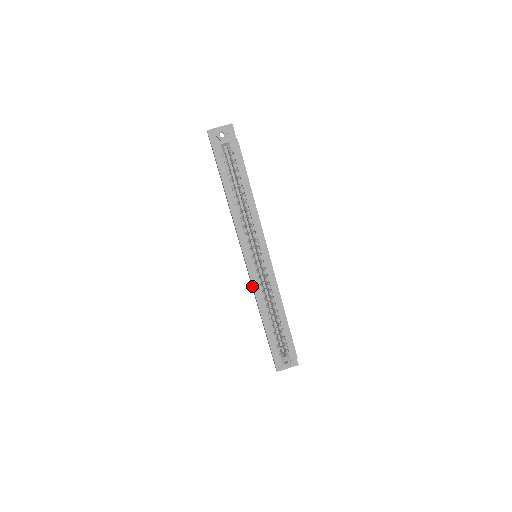
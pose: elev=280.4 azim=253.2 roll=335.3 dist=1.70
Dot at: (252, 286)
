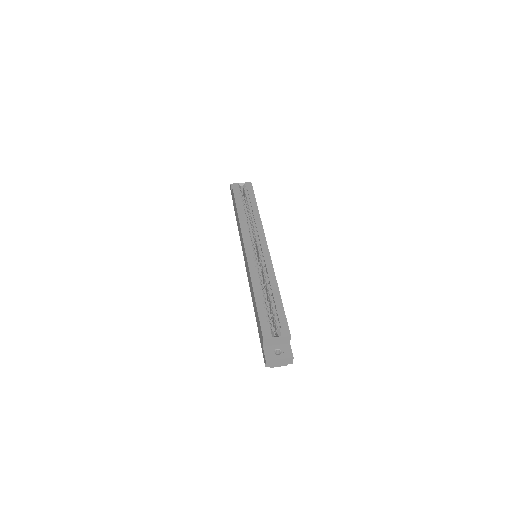
Dot at: (248, 265)
